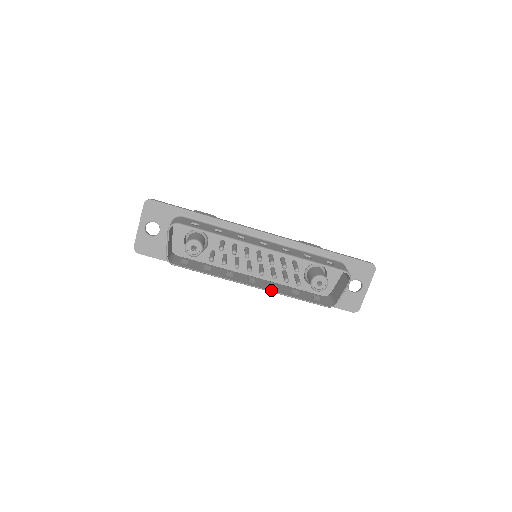
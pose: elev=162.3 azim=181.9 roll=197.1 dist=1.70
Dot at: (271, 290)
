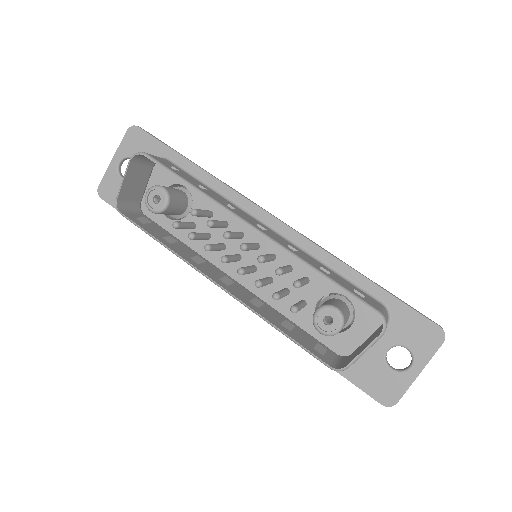
Dot at: (245, 302)
